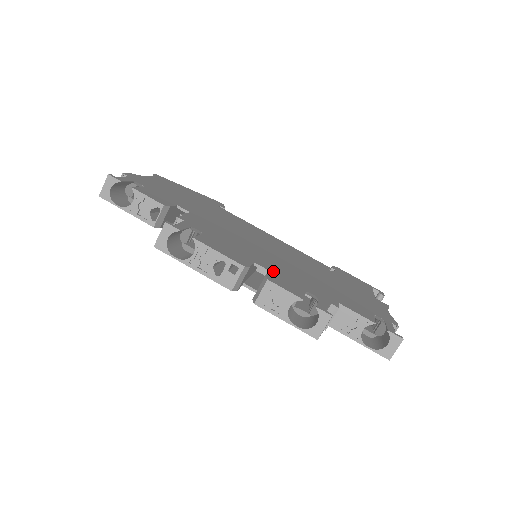
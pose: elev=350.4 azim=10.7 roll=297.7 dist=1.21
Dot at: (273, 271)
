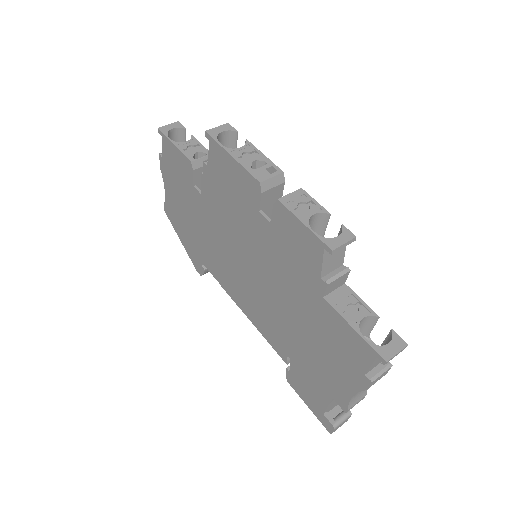
Dot at: occluded
